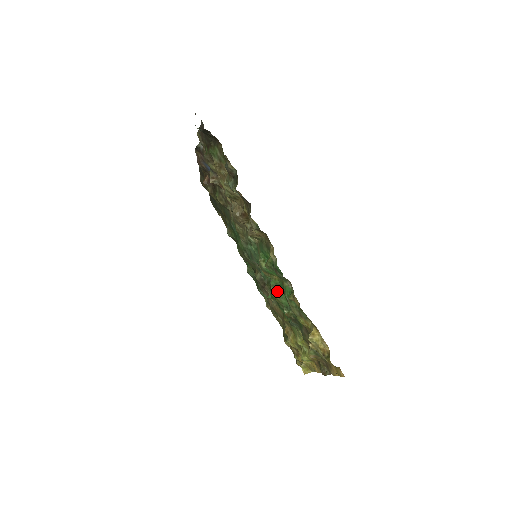
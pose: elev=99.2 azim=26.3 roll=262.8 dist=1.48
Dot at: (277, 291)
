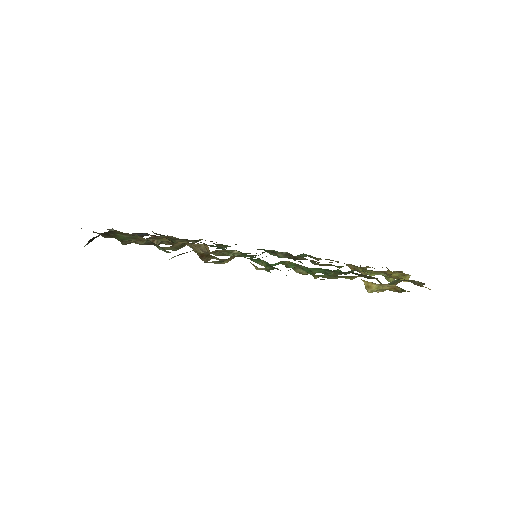
Dot at: (302, 270)
